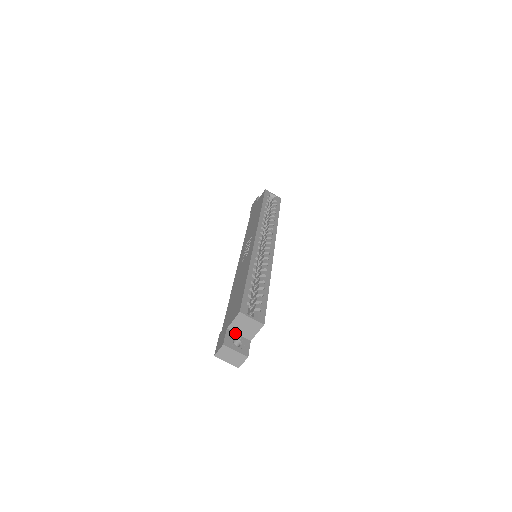
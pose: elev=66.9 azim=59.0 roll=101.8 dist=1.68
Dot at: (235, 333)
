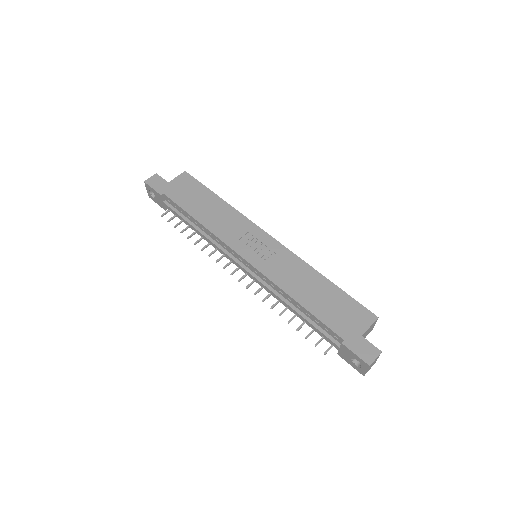
Dot at: occluded
